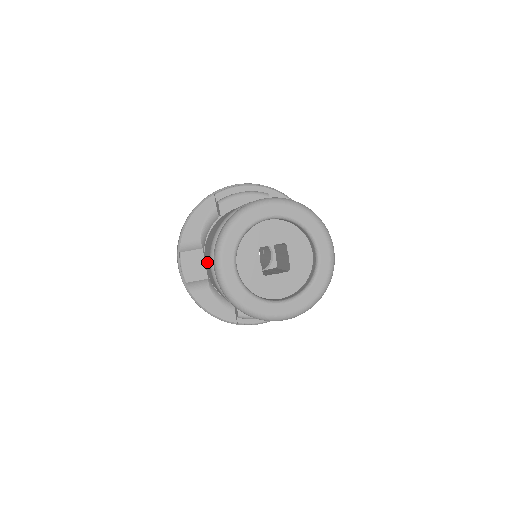
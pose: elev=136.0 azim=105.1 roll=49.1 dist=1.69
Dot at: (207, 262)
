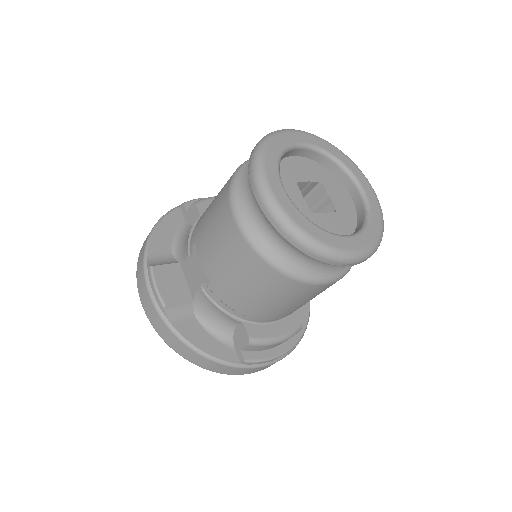
Dot at: (215, 235)
